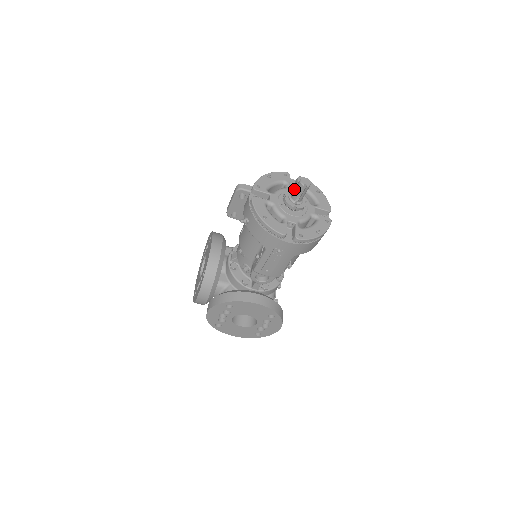
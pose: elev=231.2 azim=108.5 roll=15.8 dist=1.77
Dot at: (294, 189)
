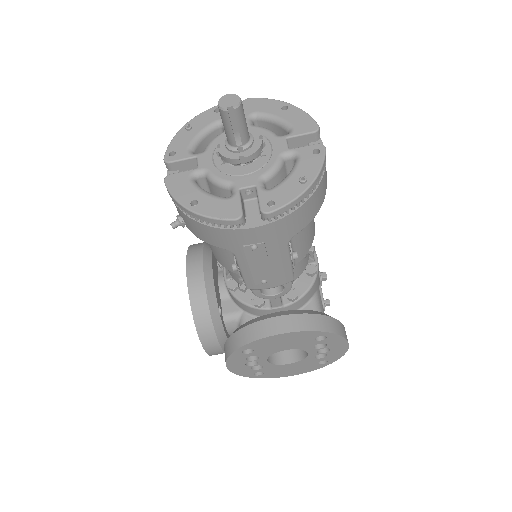
Dot at: occluded
